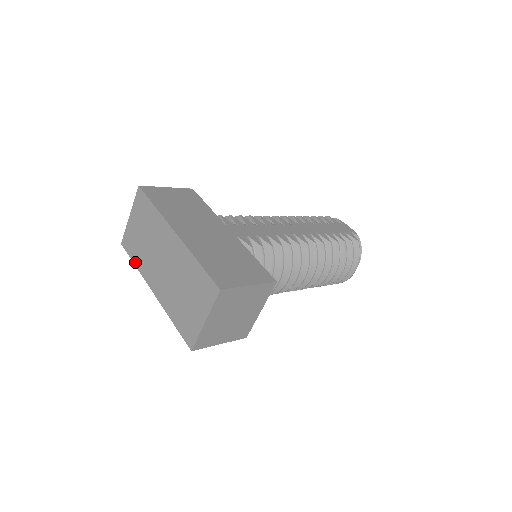
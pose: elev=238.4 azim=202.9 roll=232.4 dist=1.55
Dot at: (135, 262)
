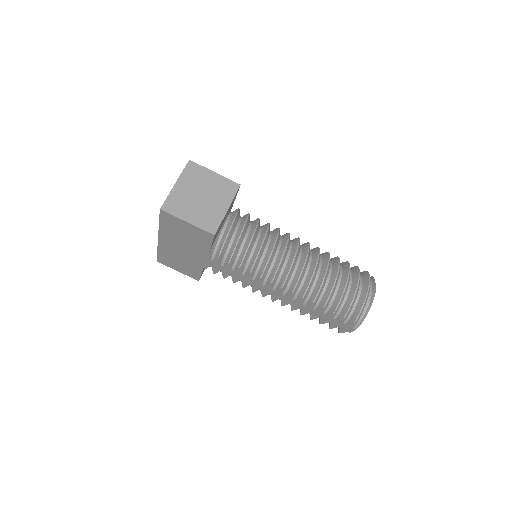
Dot at: occluded
